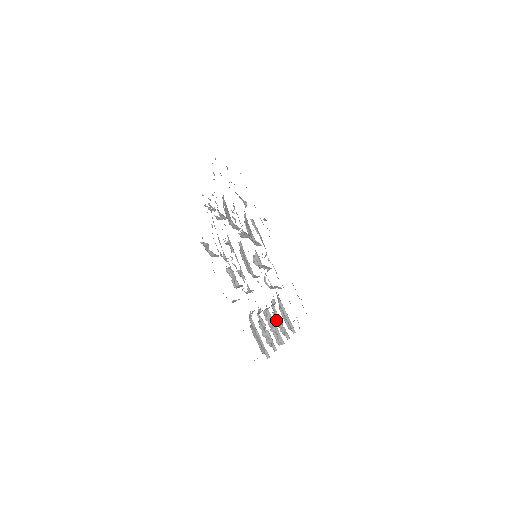
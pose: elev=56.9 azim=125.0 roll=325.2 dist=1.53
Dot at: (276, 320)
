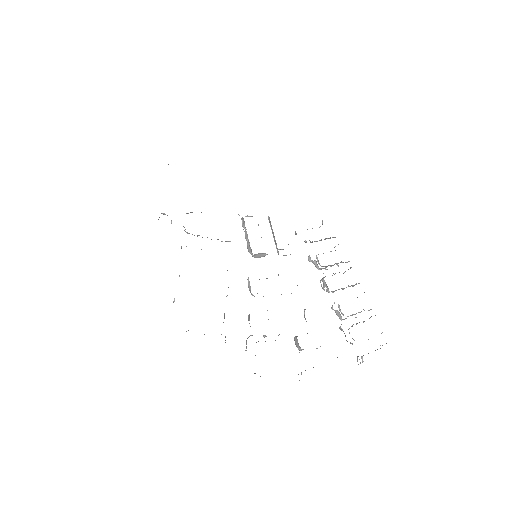
Dot at: occluded
